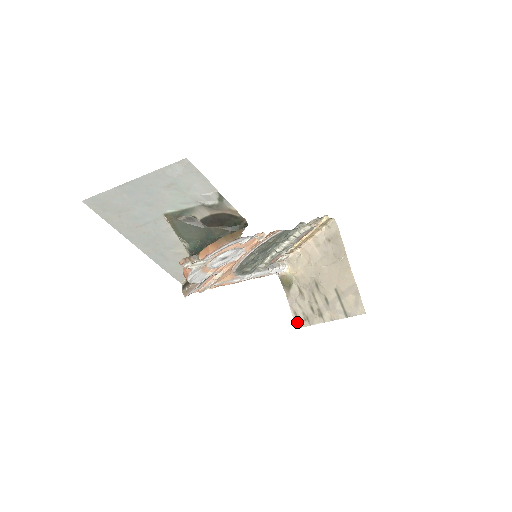
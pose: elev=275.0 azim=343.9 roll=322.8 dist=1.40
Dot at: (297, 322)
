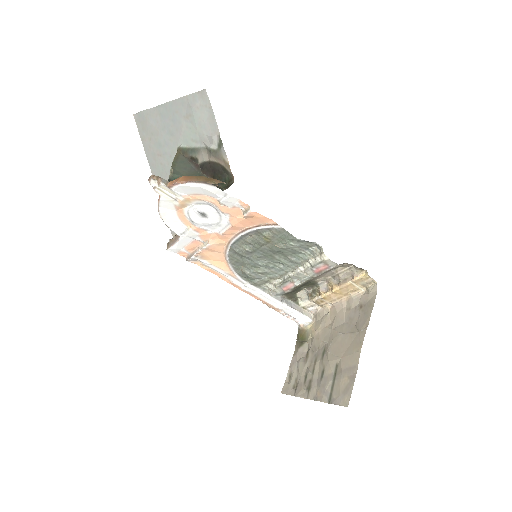
Dot at: (286, 386)
